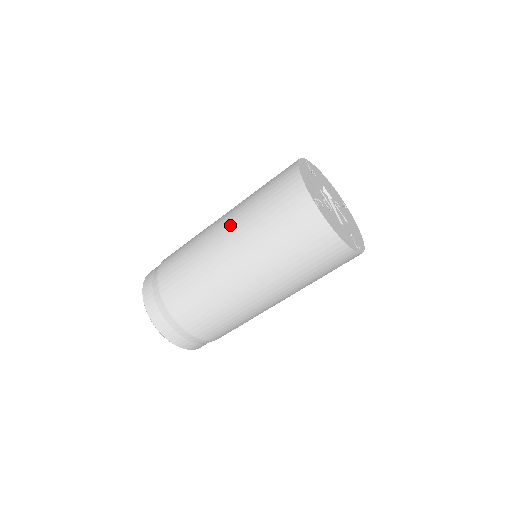
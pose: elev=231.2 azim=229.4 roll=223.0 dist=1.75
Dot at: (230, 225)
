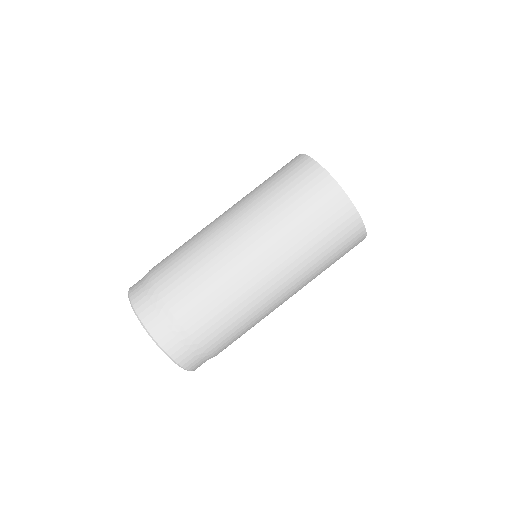
Dot at: (234, 206)
